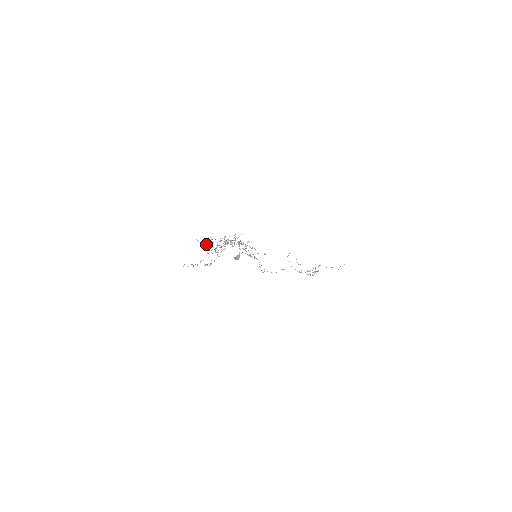
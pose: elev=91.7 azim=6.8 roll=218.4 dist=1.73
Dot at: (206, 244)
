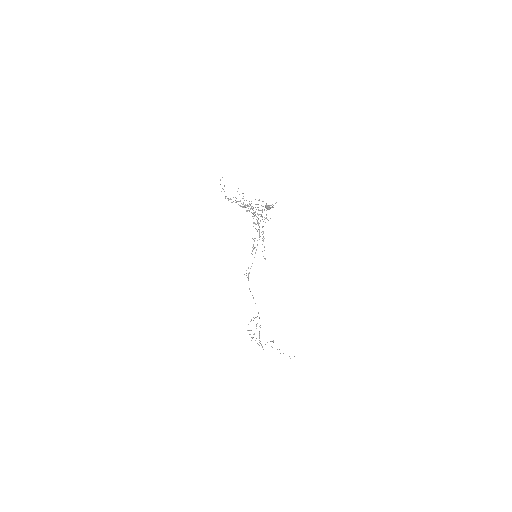
Dot at: occluded
